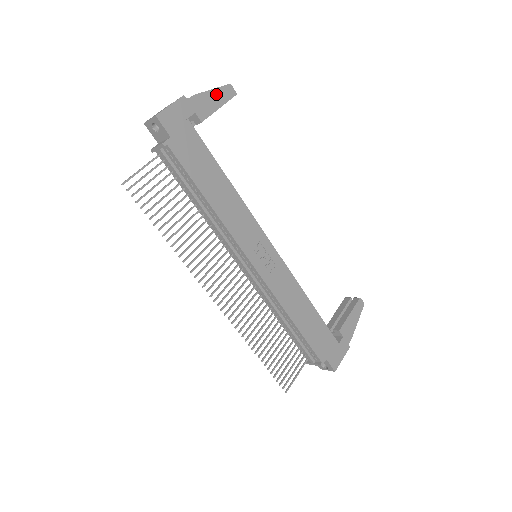
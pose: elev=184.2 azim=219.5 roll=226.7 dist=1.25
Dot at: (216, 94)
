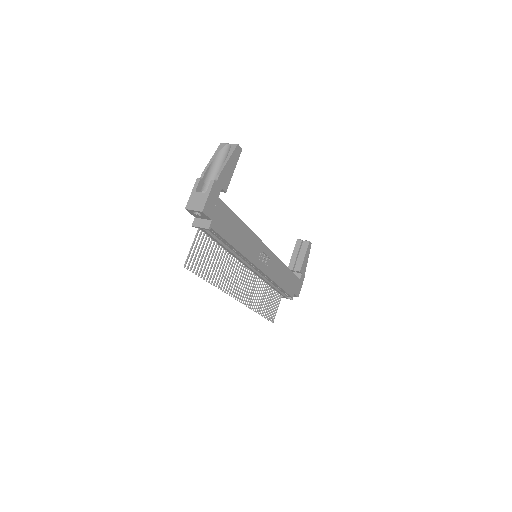
Dot at: (231, 161)
